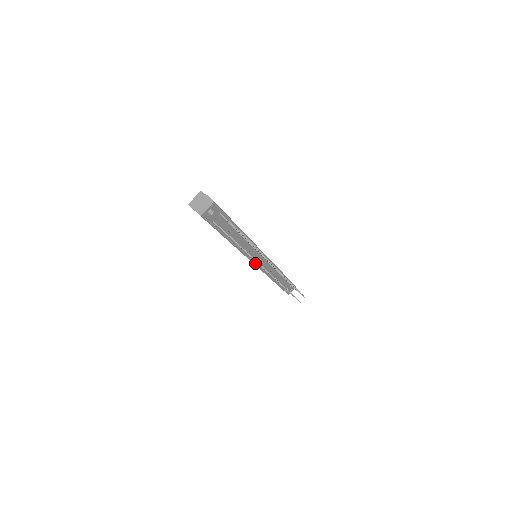
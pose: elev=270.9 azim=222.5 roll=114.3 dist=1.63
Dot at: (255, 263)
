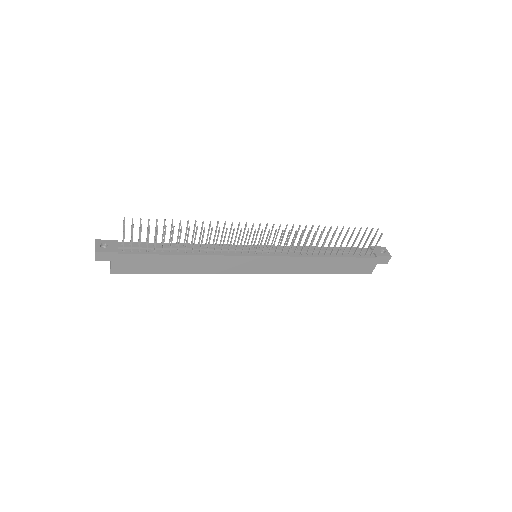
Dot at: (255, 255)
